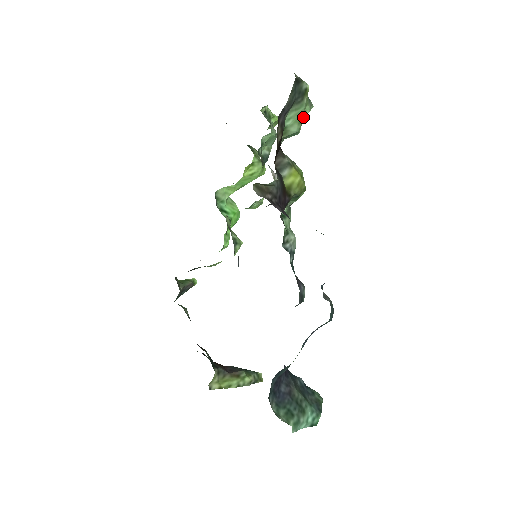
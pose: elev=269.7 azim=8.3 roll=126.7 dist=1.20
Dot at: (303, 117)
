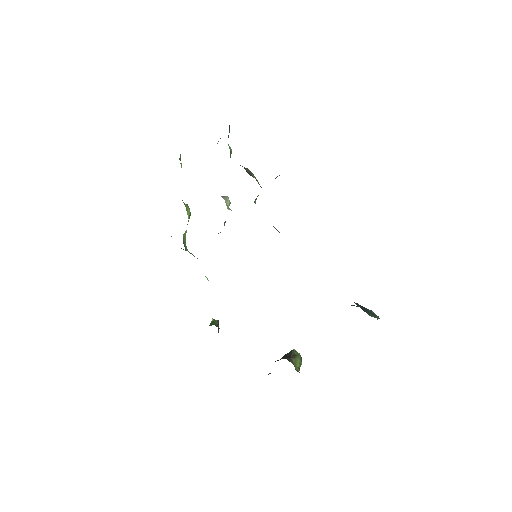
Dot at: occluded
